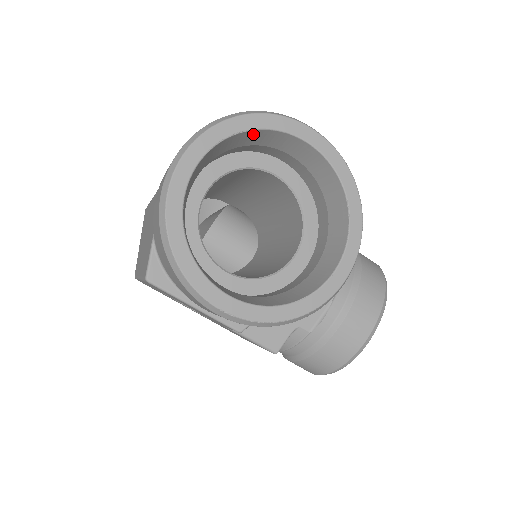
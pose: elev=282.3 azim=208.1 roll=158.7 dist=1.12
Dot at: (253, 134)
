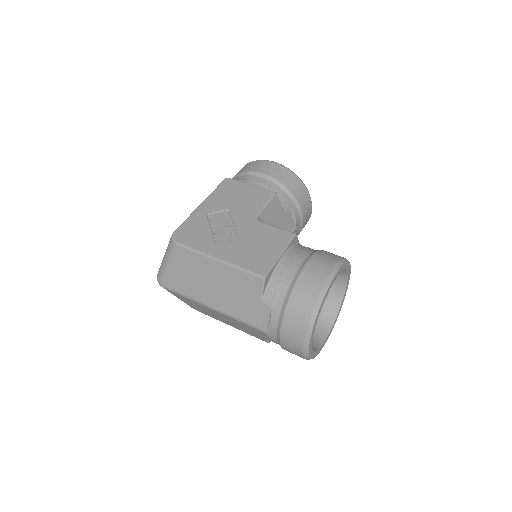
Dot at: occluded
